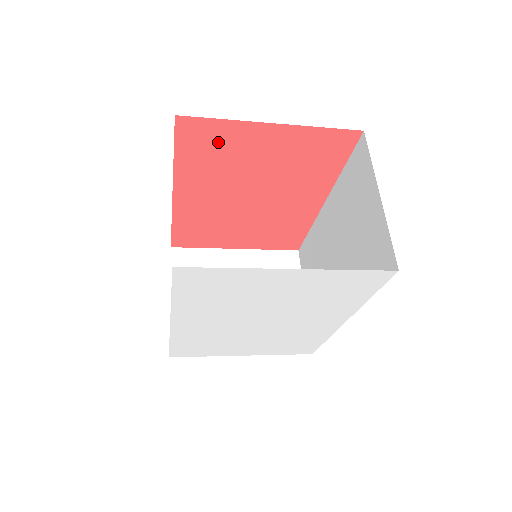
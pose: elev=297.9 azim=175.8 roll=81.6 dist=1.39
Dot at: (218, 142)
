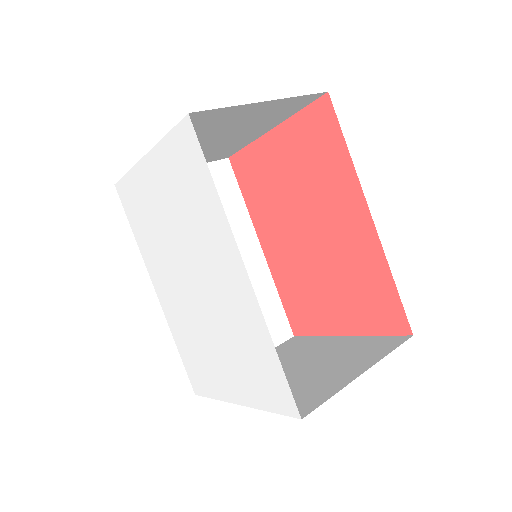
Dot at: (256, 171)
